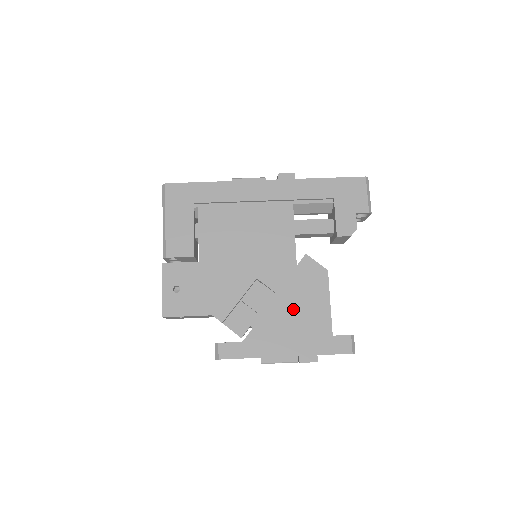
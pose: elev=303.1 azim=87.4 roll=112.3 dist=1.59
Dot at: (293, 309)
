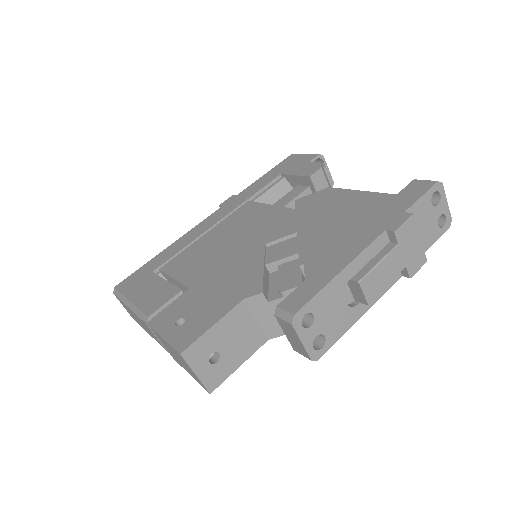
Dot at: (329, 222)
